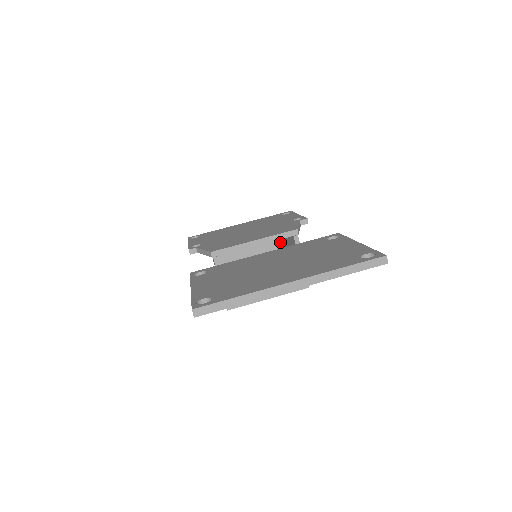
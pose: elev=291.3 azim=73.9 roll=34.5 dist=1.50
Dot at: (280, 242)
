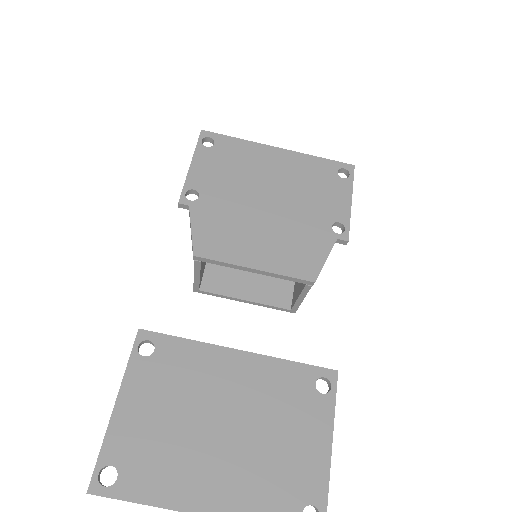
Dot at: occluded
